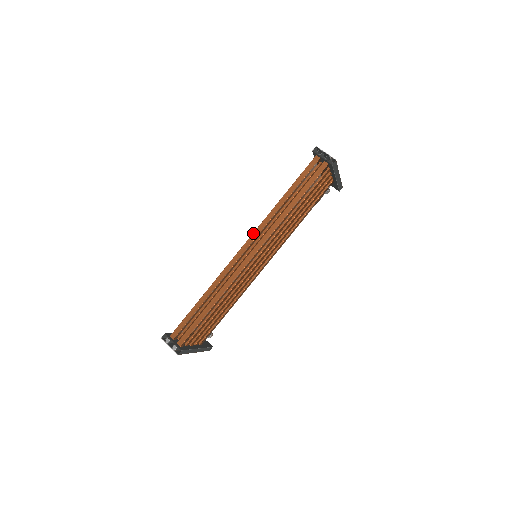
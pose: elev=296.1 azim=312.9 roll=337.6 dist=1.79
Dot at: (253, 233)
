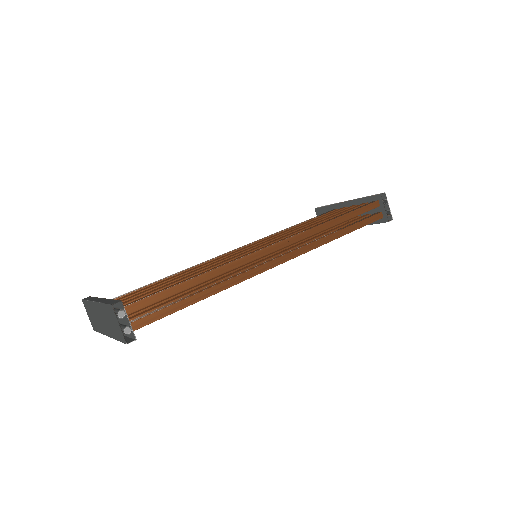
Dot at: (293, 236)
